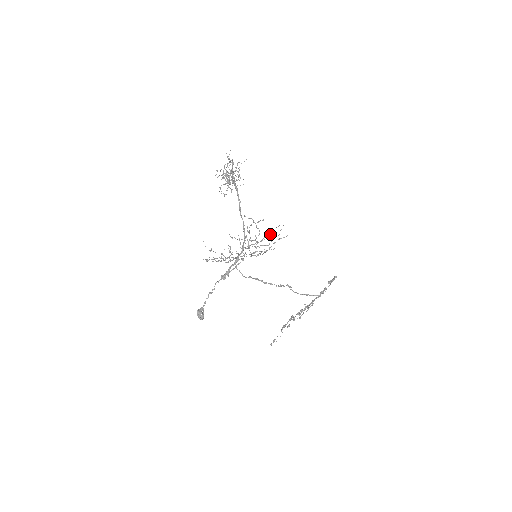
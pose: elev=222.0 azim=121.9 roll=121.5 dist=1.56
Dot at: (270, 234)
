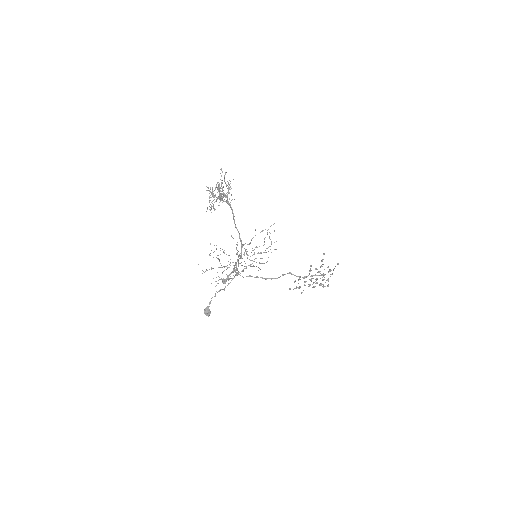
Dot at: (270, 233)
